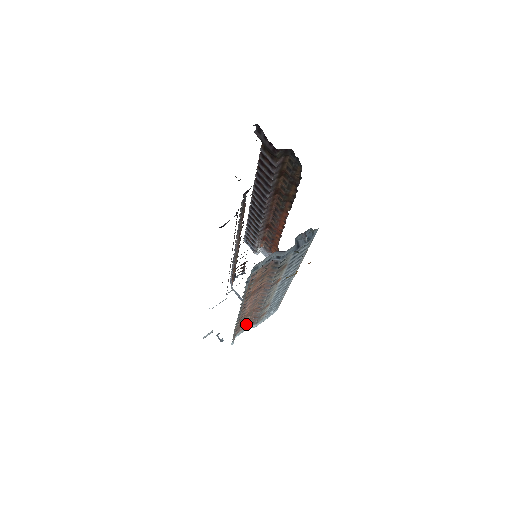
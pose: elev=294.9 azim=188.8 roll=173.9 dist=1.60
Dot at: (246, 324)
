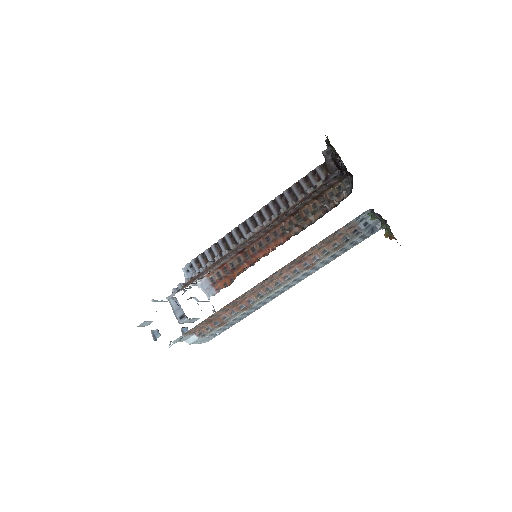
Dot at: (200, 327)
